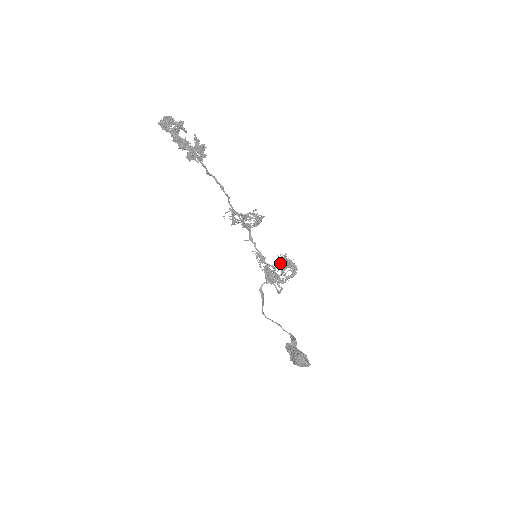
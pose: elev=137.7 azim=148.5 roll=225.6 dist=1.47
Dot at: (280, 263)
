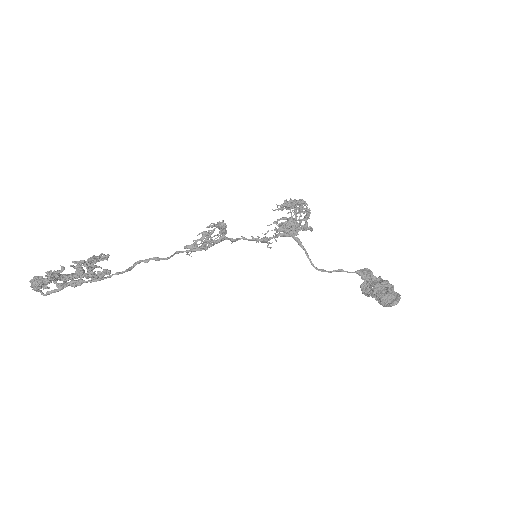
Dot at: occluded
